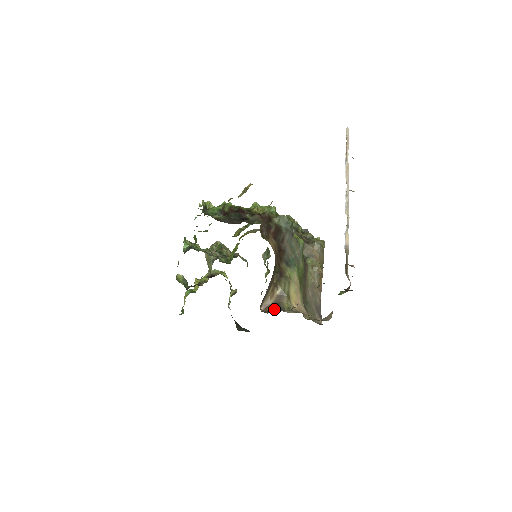
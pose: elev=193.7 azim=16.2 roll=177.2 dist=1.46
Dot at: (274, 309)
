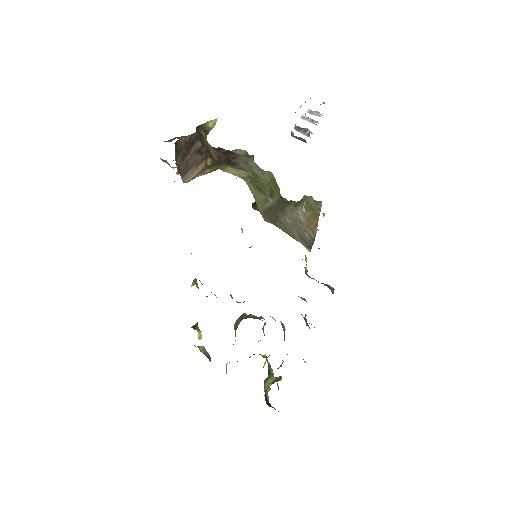
Dot at: occluded
